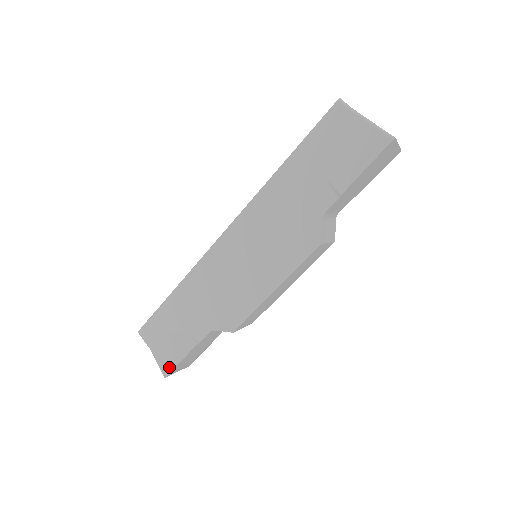
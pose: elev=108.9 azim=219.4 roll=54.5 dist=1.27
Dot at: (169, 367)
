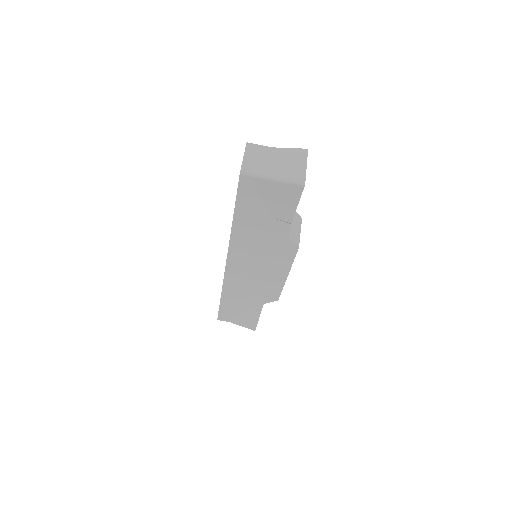
Dot at: (253, 327)
